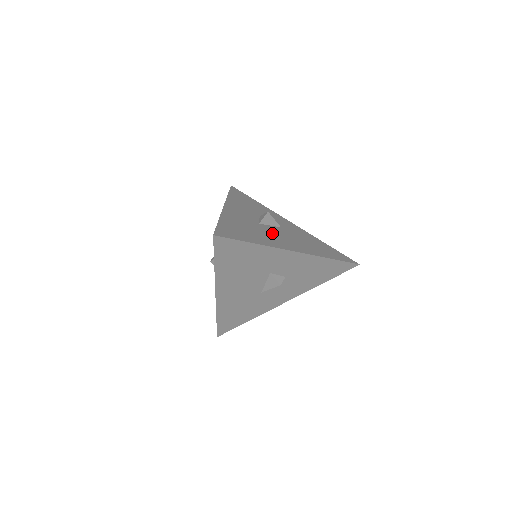
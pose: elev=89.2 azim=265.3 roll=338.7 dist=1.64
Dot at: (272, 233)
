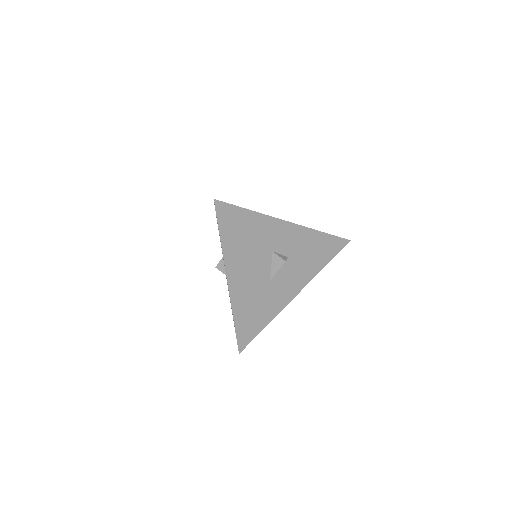
Dot at: occluded
